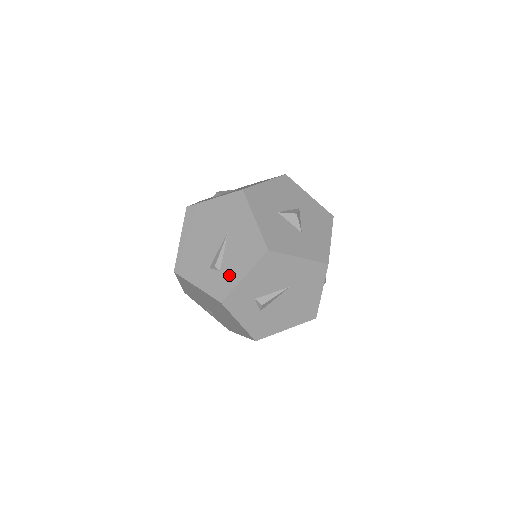
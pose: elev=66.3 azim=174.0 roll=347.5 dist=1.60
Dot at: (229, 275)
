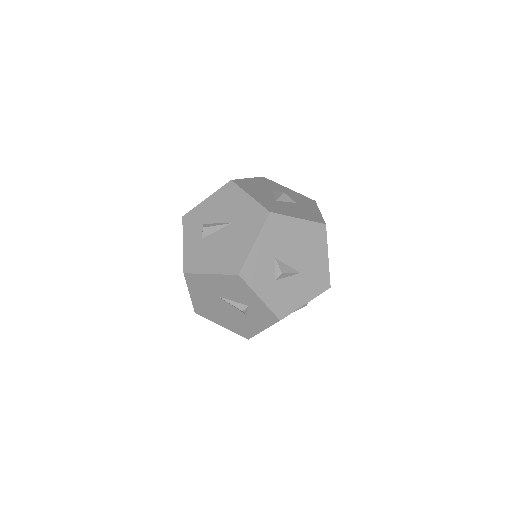
Dot at: occluded
